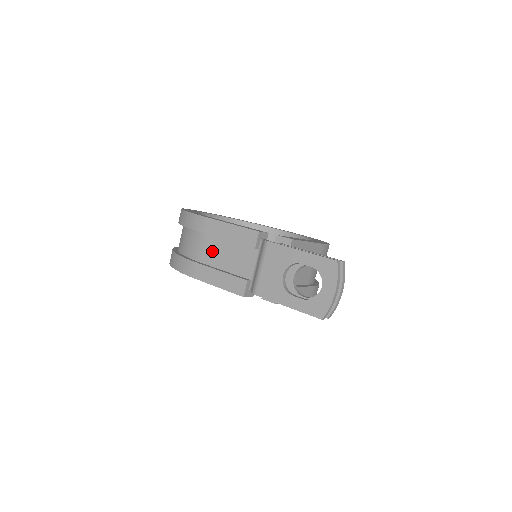
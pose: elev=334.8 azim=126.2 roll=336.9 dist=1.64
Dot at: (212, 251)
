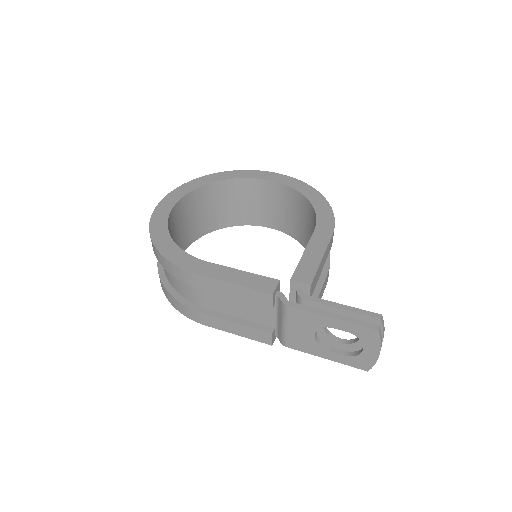
Dot at: (217, 300)
